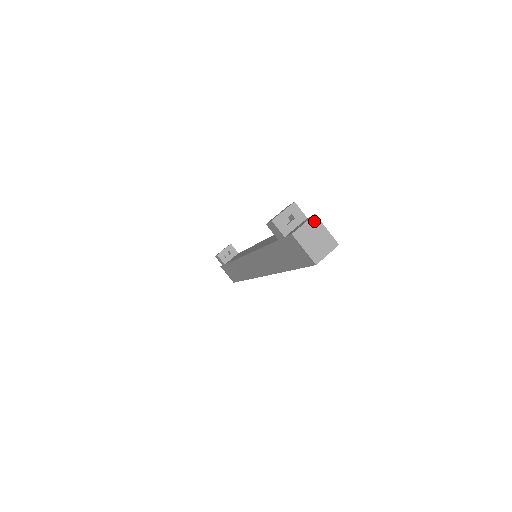
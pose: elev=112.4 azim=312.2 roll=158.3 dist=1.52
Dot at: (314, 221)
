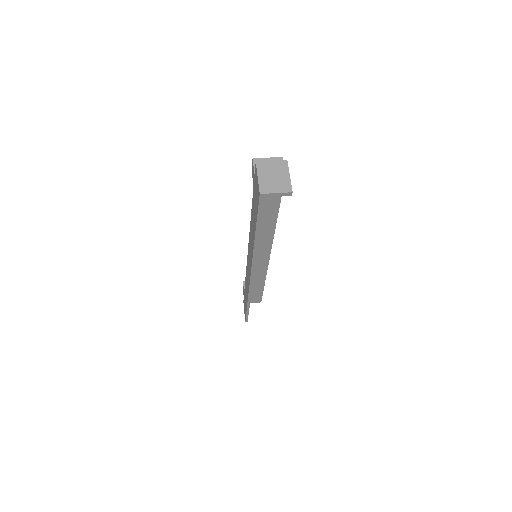
Dot at: (283, 164)
